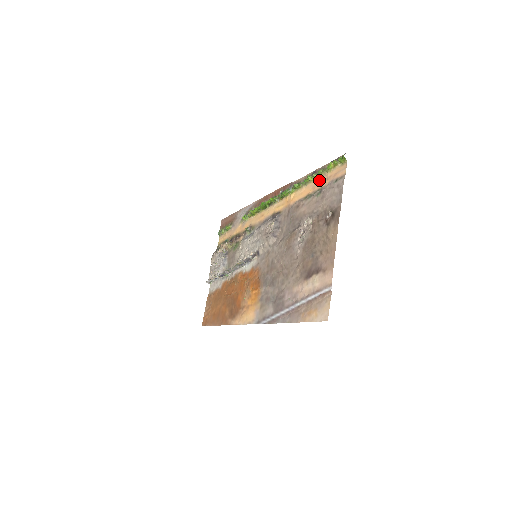
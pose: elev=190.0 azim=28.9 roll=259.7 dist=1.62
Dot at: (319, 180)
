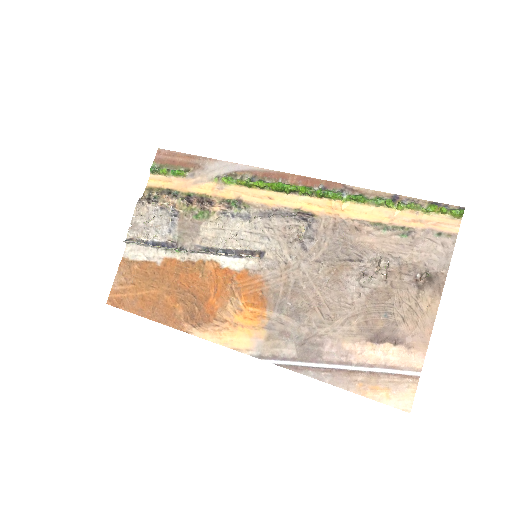
Dot at: (404, 214)
